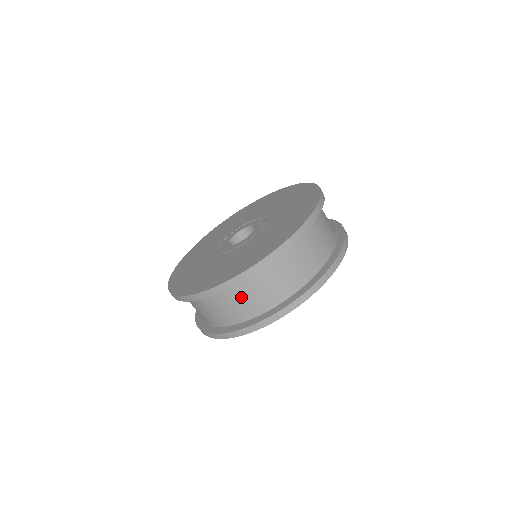
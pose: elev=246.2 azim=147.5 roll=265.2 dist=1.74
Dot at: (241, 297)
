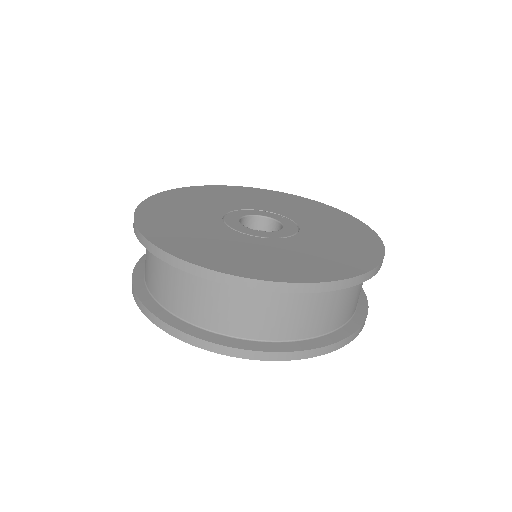
Dot at: (276, 309)
